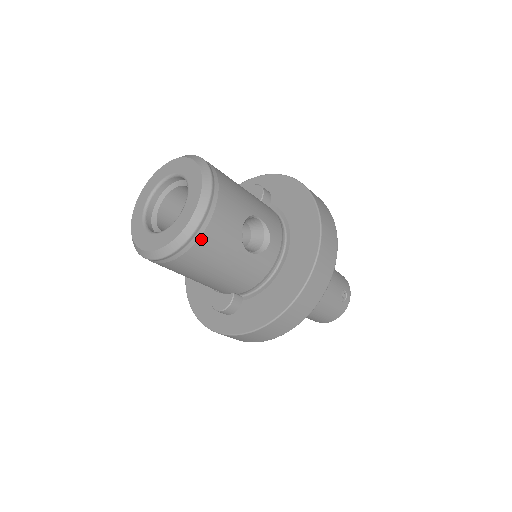
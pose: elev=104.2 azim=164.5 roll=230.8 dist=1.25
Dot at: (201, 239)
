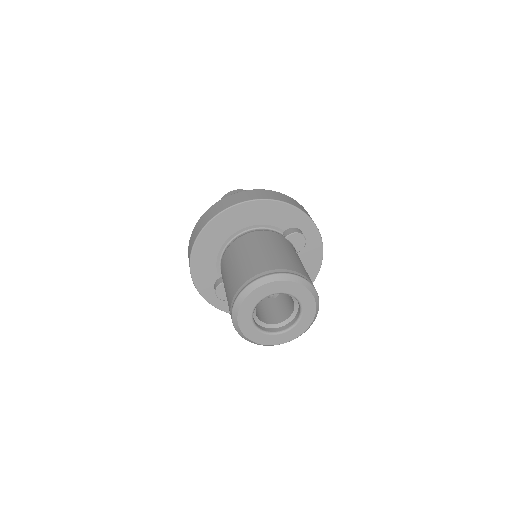
Dot at: occluded
